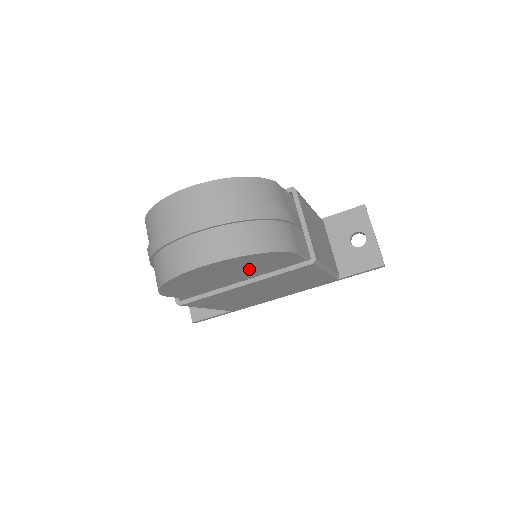
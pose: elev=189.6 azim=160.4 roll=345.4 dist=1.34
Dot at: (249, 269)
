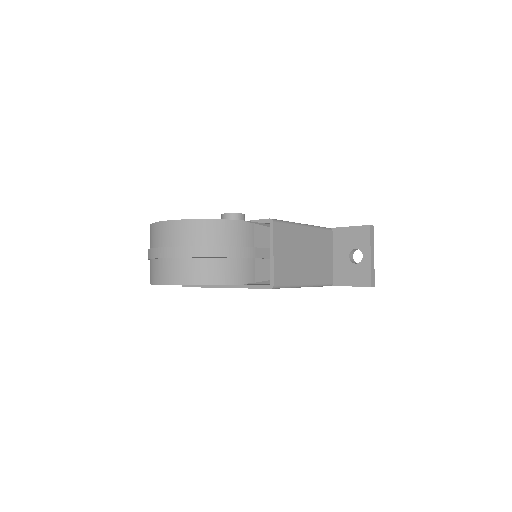
Dot at: occluded
